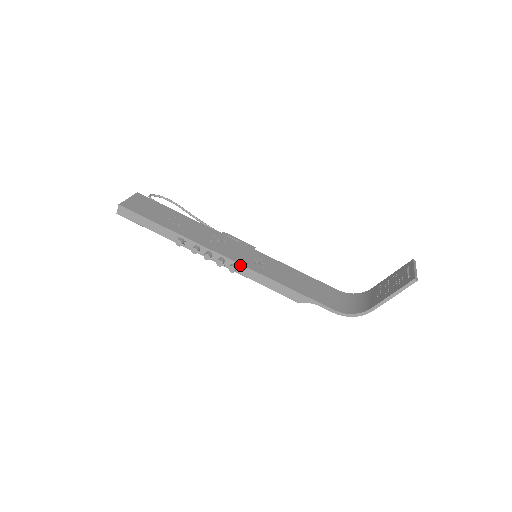
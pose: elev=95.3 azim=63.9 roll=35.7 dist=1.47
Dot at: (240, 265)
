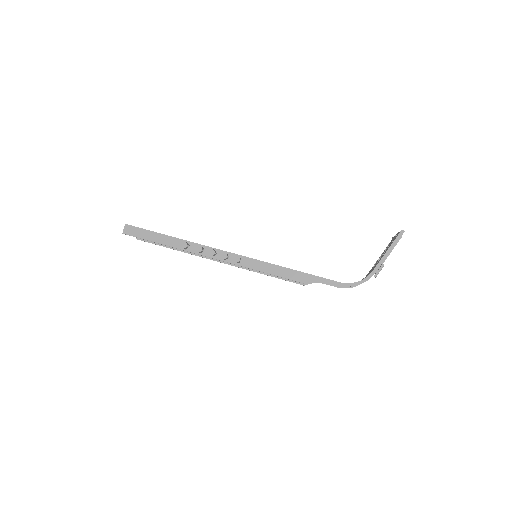
Dot at: (243, 257)
